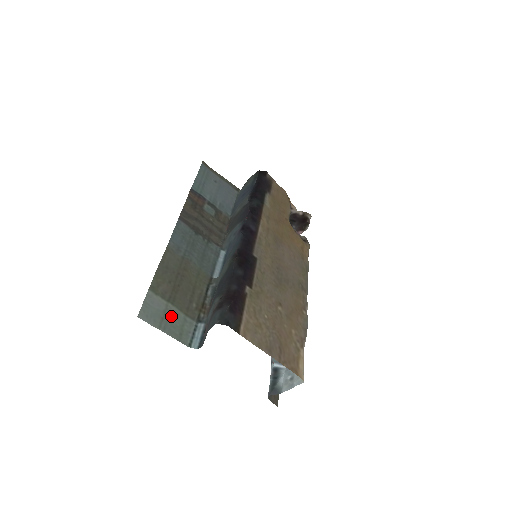
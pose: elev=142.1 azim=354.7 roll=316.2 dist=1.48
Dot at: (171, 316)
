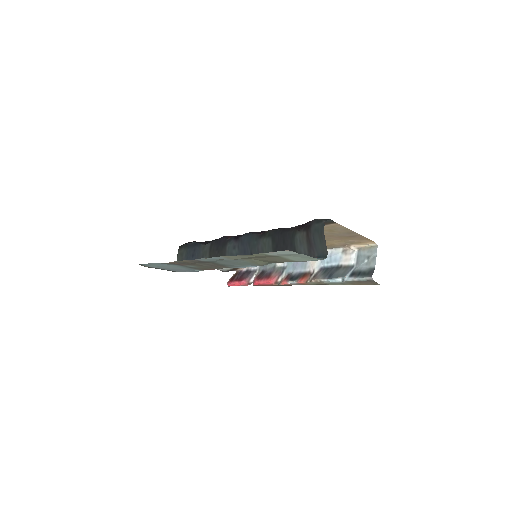
Dot at: (292, 257)
